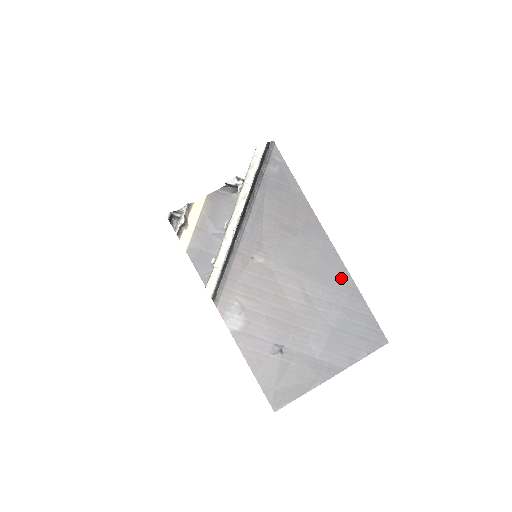
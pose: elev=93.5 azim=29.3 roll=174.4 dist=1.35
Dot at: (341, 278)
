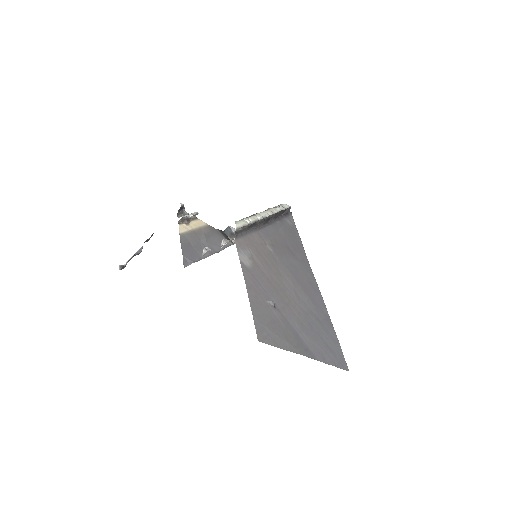
Dot at: (321, 305)
